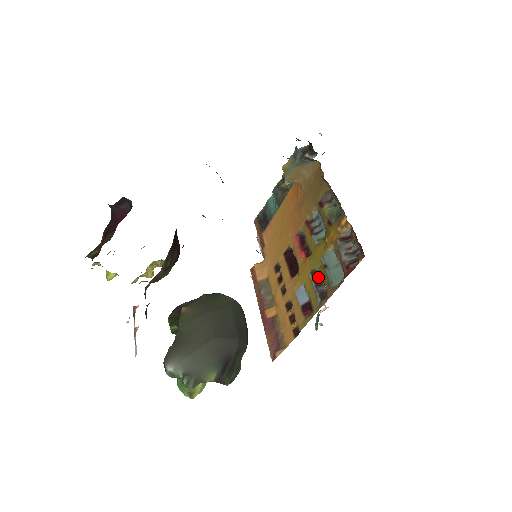
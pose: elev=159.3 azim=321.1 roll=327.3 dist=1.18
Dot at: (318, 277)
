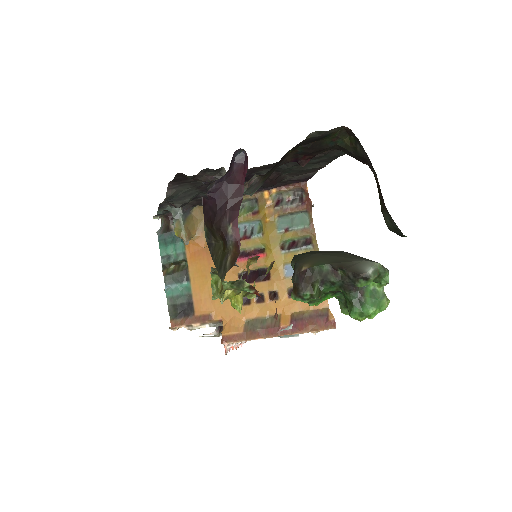
Dot at: (289, 245)
